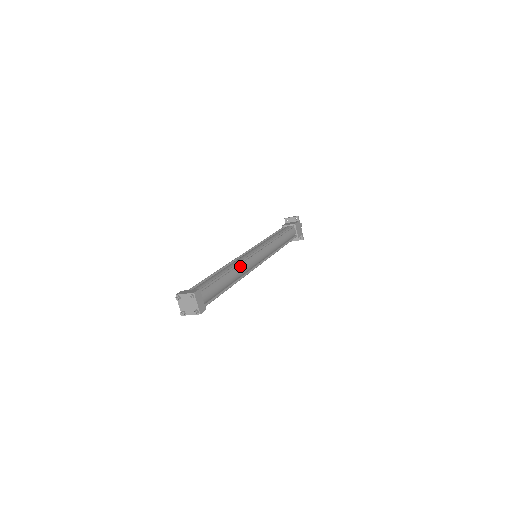
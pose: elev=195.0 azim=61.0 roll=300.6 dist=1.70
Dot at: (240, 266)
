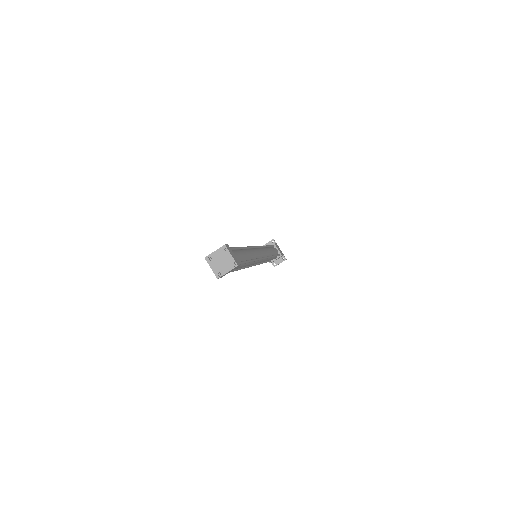
Dot at: (249, 250)
